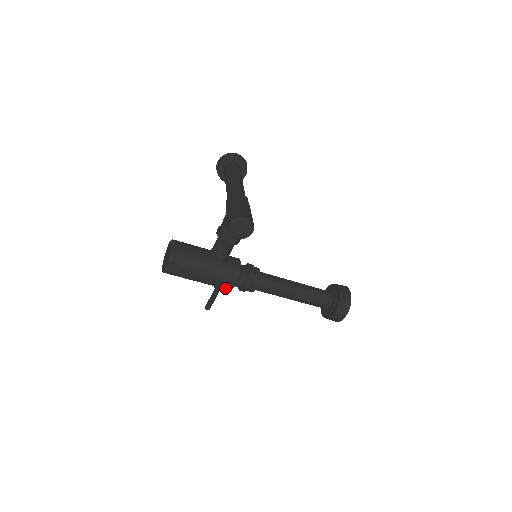
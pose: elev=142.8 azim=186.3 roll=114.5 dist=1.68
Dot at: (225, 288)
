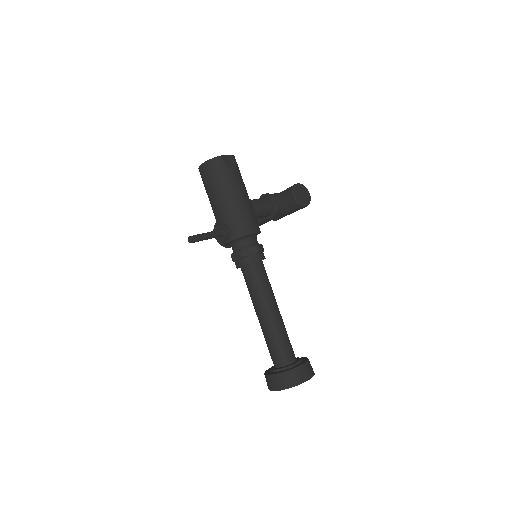
Dot at: (240, 228)
